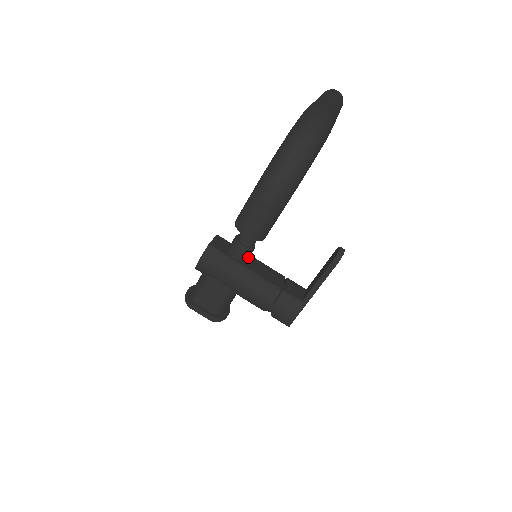
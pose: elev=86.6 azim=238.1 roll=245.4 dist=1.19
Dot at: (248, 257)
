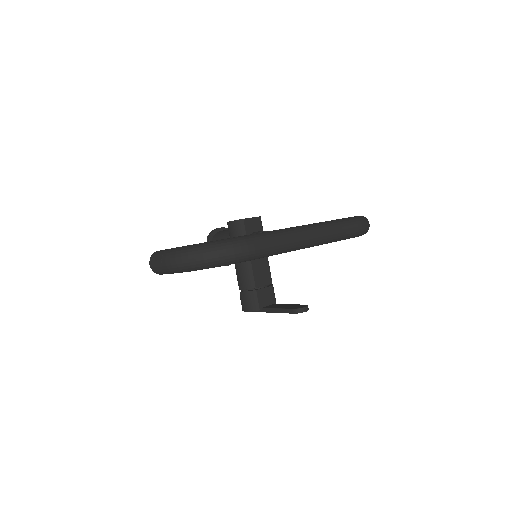
Dot at: occluded
